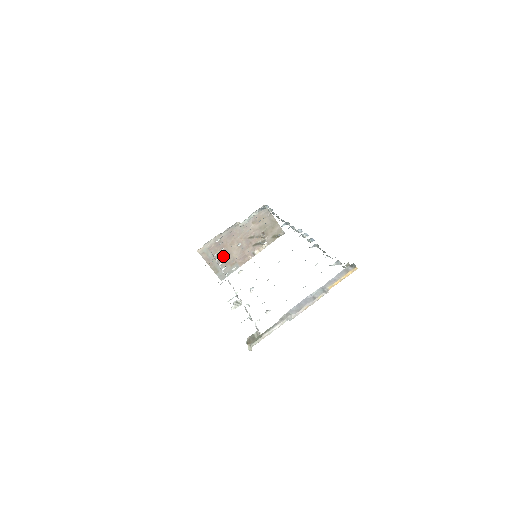
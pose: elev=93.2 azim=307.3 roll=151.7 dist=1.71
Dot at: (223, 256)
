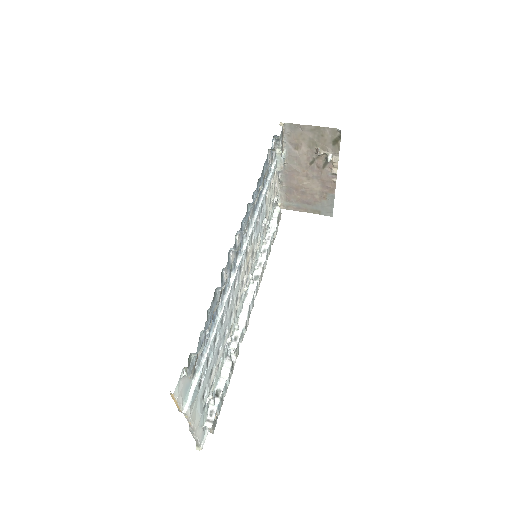
Dot at: (307, 197)
